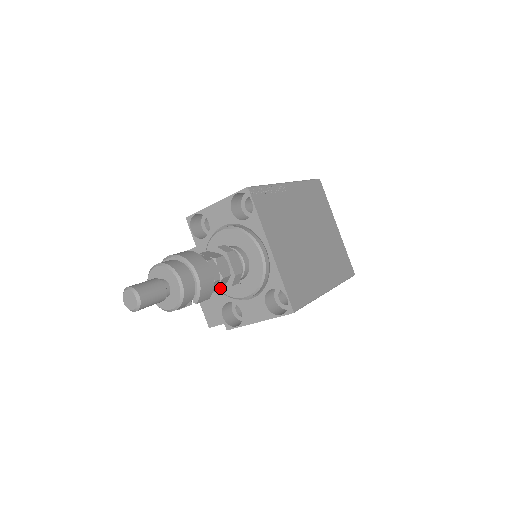
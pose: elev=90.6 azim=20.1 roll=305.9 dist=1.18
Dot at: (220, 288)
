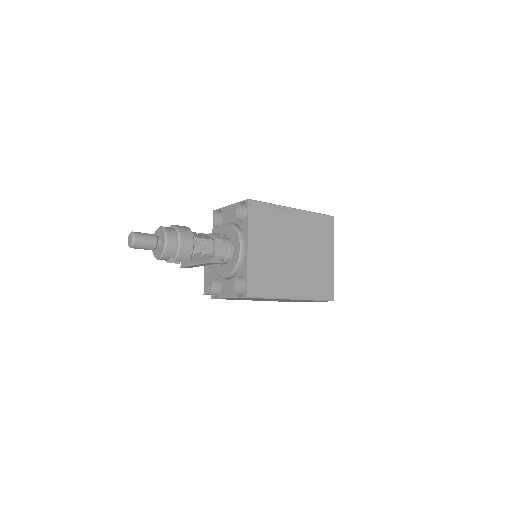
Dot at: (204, 261)
